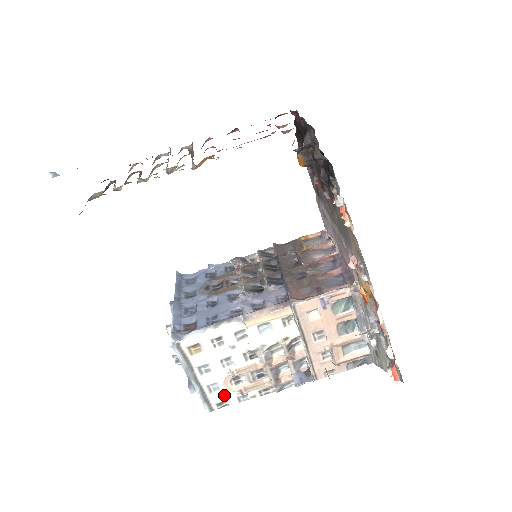
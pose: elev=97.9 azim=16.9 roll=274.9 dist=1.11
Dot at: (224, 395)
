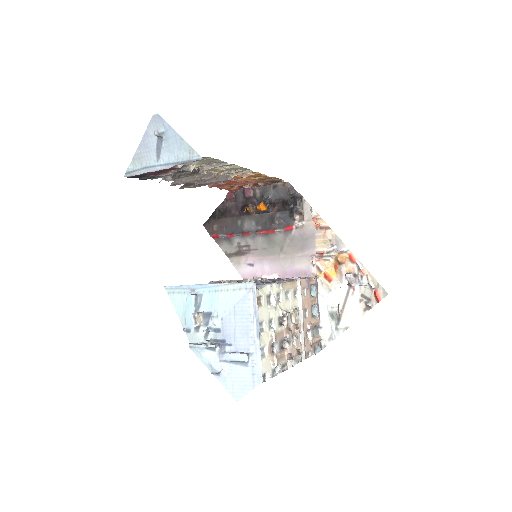
Dot at: (267, 364)
